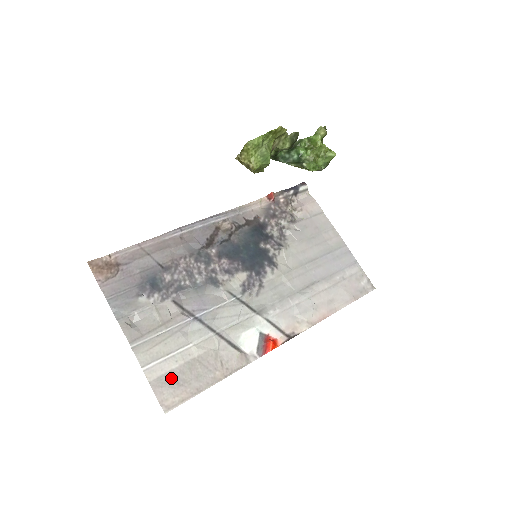
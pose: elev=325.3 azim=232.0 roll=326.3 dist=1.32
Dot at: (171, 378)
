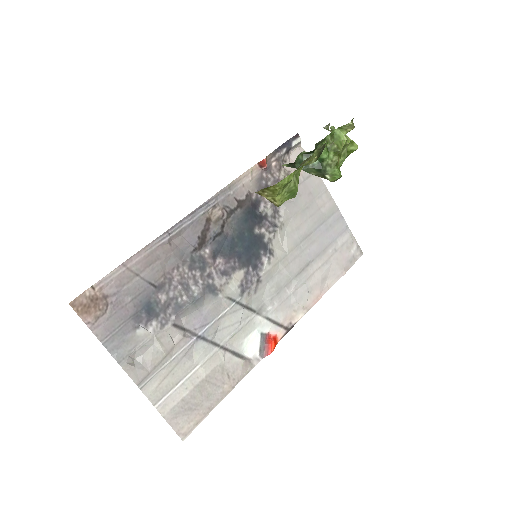
Dot at: (184, 406)
